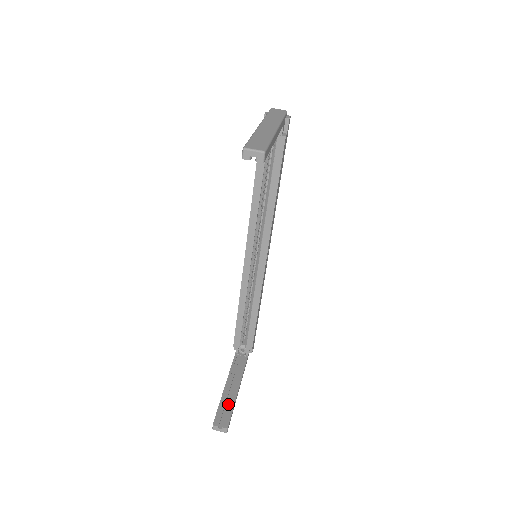
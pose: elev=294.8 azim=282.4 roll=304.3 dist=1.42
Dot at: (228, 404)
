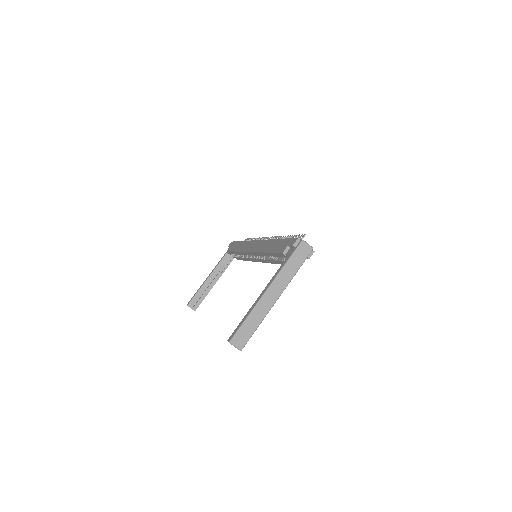
Dot at: (203, 294)
